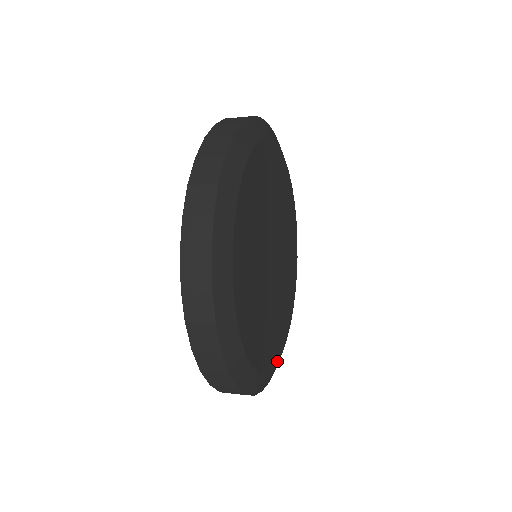
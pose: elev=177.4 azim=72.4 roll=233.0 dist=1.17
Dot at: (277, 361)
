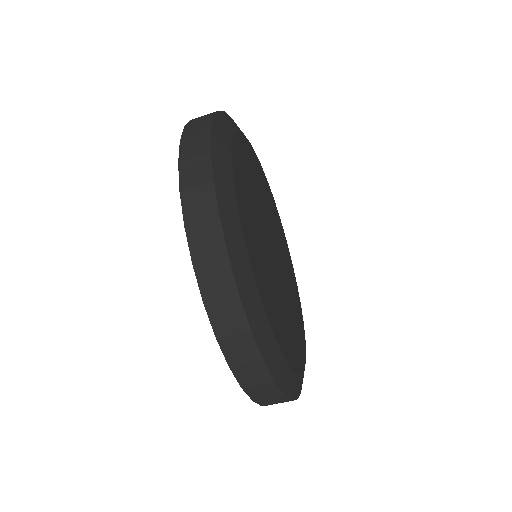
Dot at: (257, 286)
